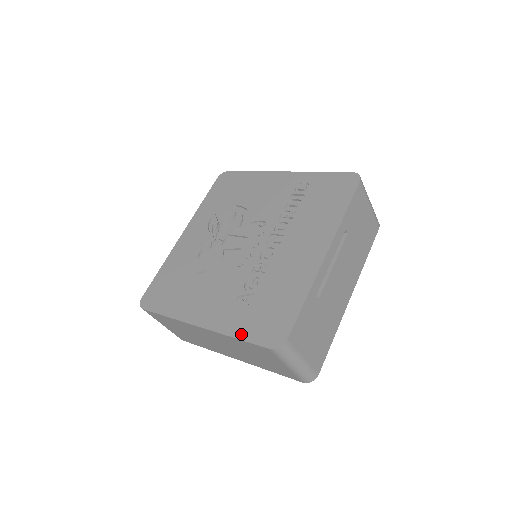
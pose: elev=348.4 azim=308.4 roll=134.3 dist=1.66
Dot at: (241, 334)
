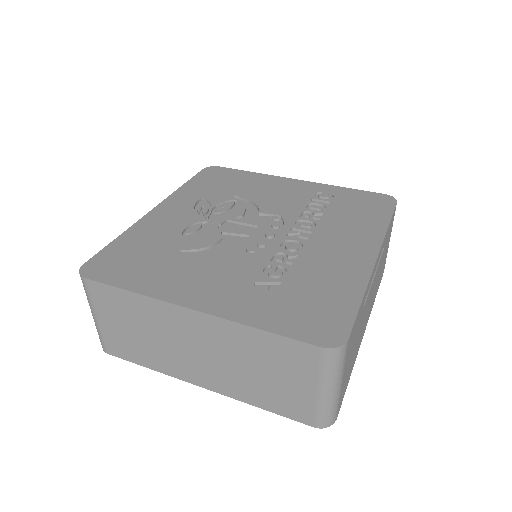
Dot at: (269, 325)
